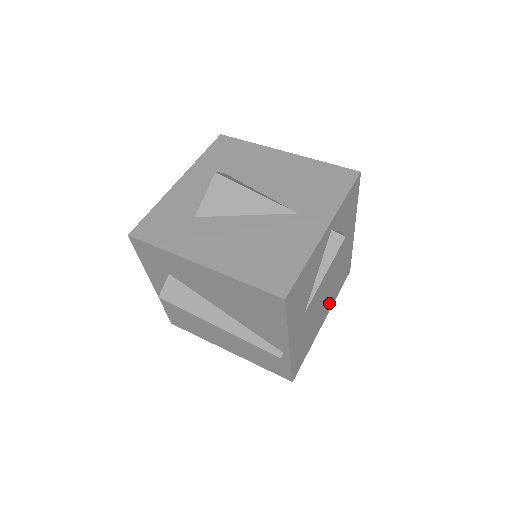
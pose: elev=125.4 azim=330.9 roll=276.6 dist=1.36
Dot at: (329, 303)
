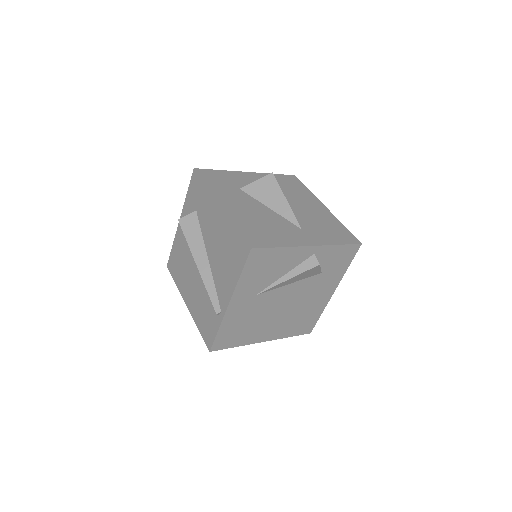
Dot at: (278, 330)
